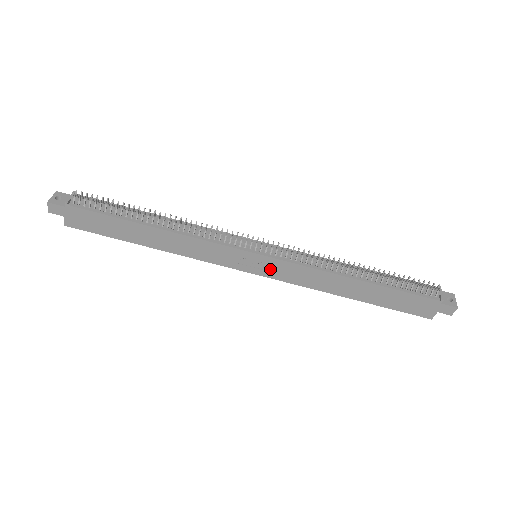
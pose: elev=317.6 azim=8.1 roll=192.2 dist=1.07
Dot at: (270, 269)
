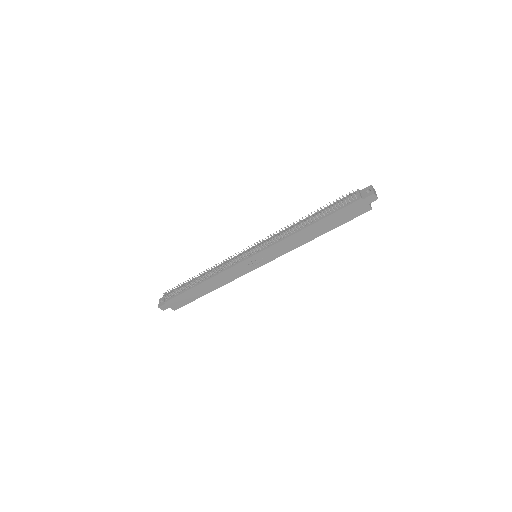
Dot at: (266, 257)
